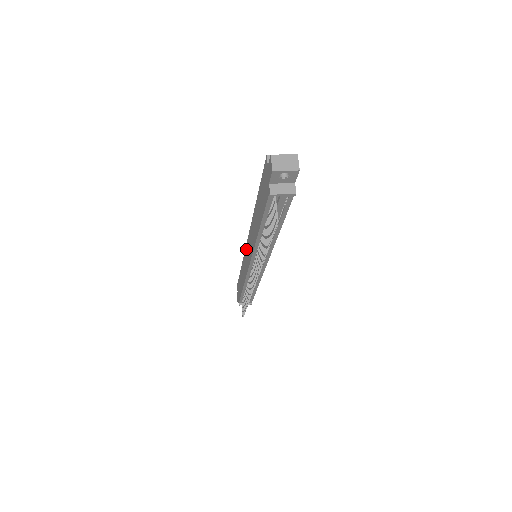
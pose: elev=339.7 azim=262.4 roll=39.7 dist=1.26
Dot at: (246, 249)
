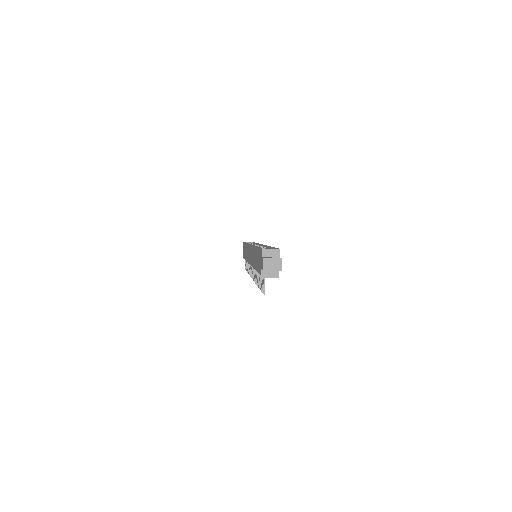
Dot at: (249, 247)
